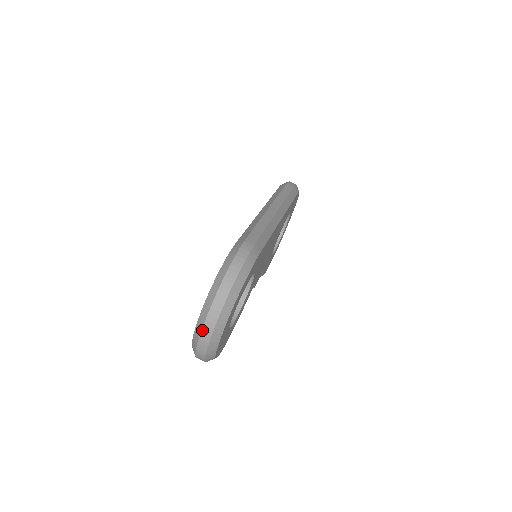
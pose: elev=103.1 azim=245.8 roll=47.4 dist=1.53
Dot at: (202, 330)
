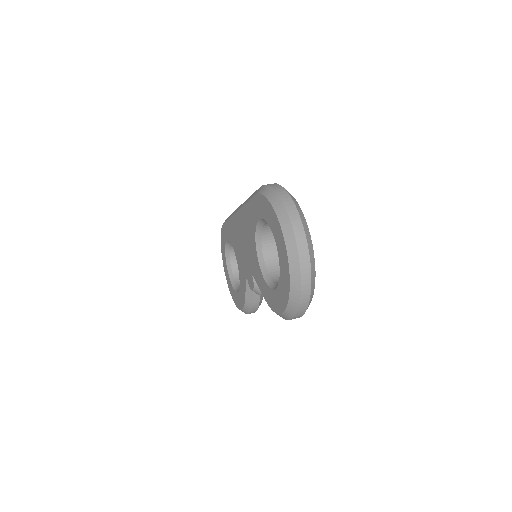
Dot at: (296, 239)
